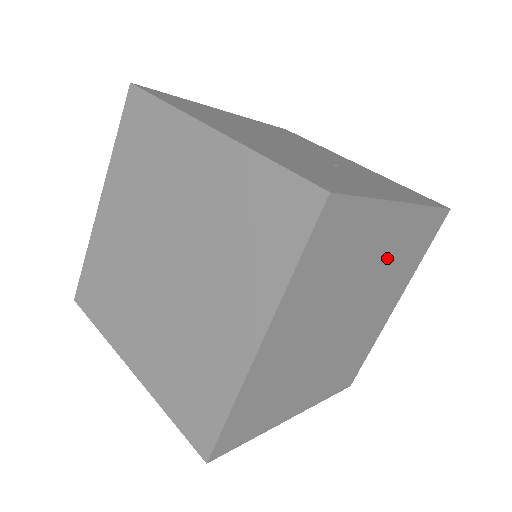
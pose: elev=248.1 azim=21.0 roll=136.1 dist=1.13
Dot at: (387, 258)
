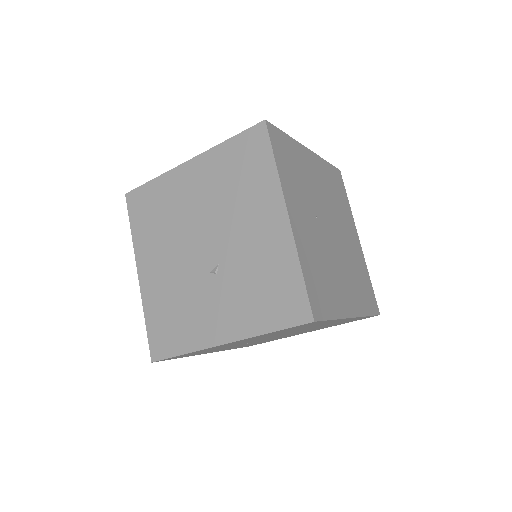
Dot at: (325, 189)
